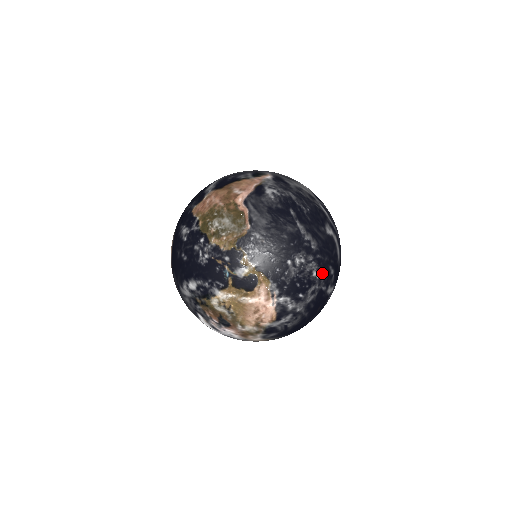
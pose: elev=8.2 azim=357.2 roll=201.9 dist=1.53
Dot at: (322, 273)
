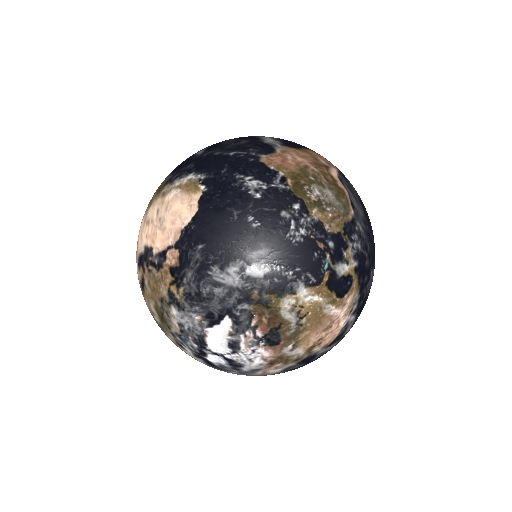
Dot at: occluded
